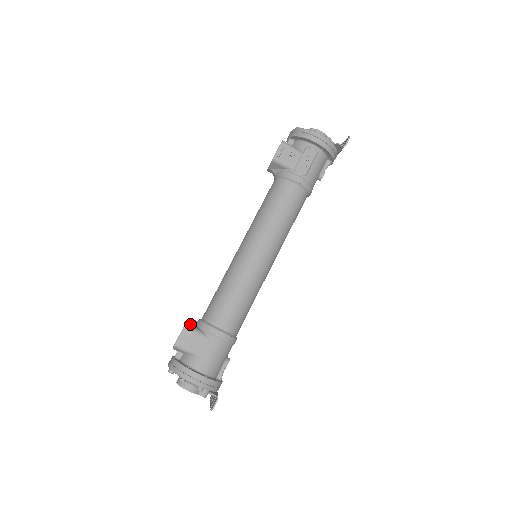
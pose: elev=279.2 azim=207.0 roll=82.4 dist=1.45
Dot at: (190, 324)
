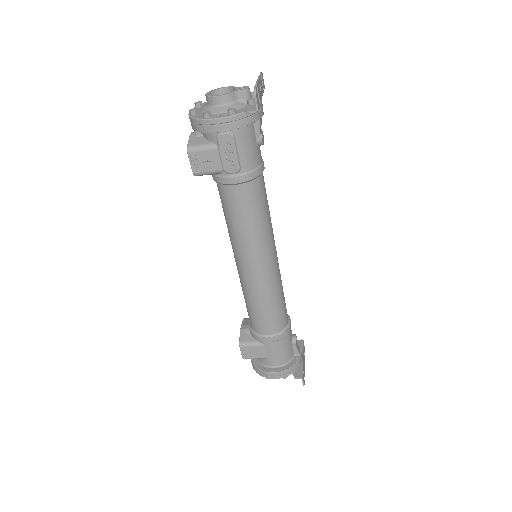
Dot at: (243, 340)
